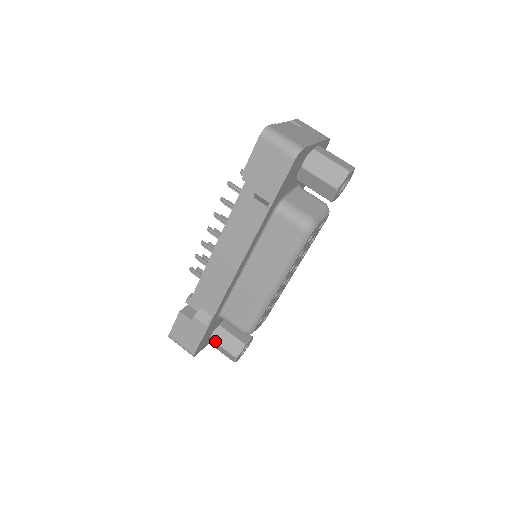
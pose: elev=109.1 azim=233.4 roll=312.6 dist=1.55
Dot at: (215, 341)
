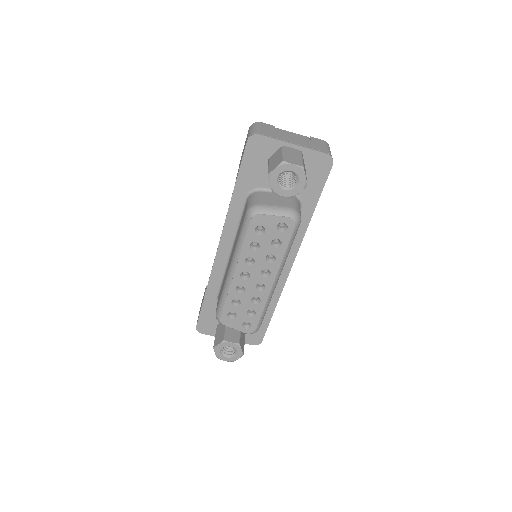
Dot at: (216, 329)
